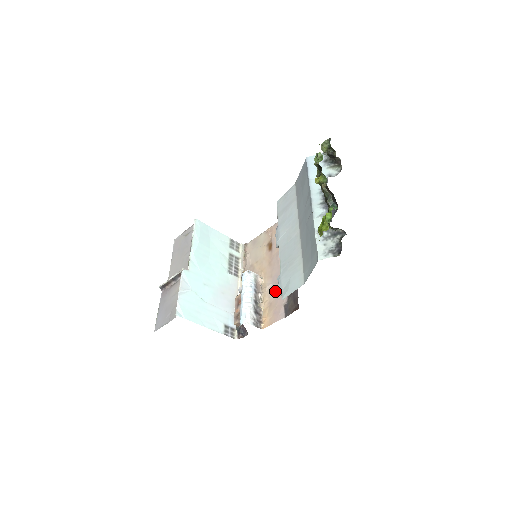
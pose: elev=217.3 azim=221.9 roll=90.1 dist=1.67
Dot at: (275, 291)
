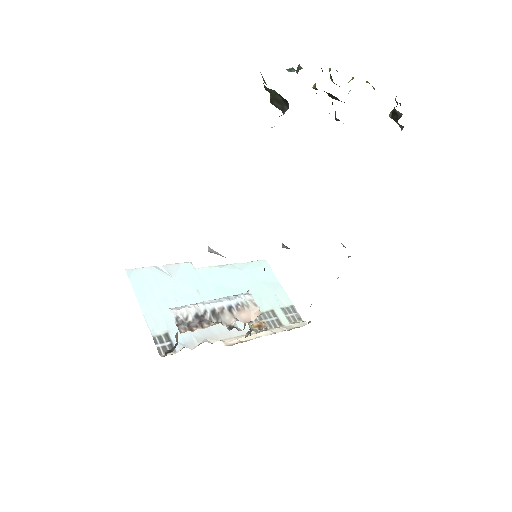
Dot at: occluded
